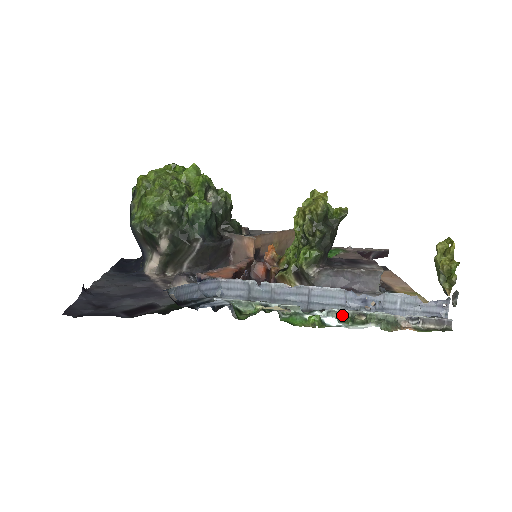
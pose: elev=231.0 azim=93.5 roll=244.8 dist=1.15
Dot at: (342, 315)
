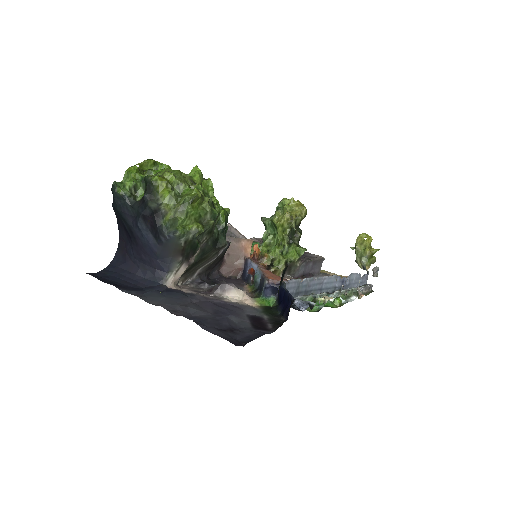
Dot at: (339, 294)
